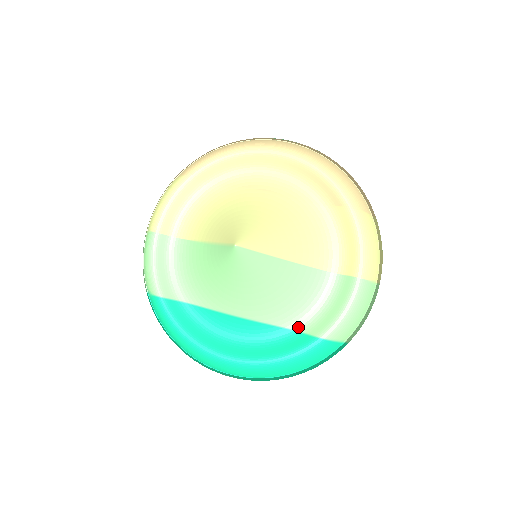
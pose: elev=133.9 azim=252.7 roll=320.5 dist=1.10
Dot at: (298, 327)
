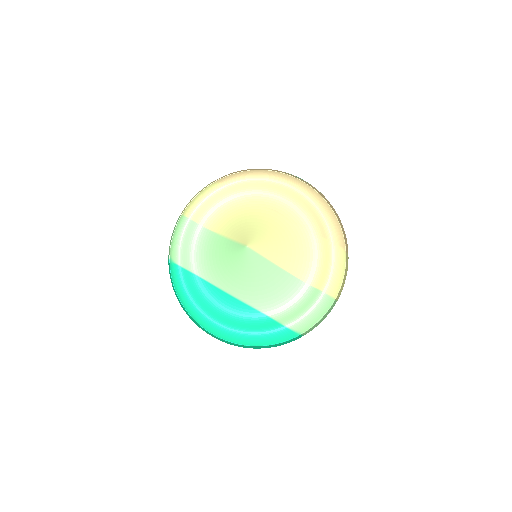
Dot at: (272, 315)
